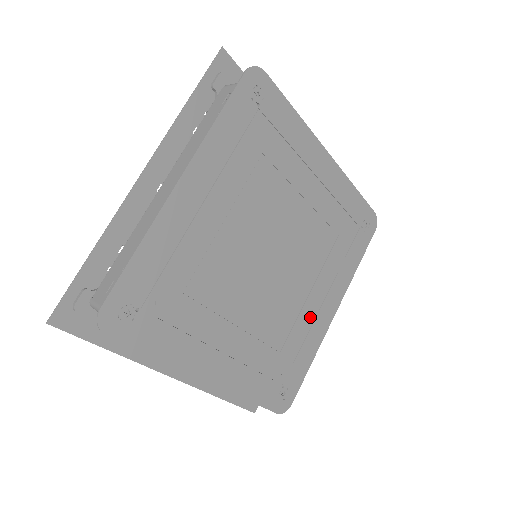
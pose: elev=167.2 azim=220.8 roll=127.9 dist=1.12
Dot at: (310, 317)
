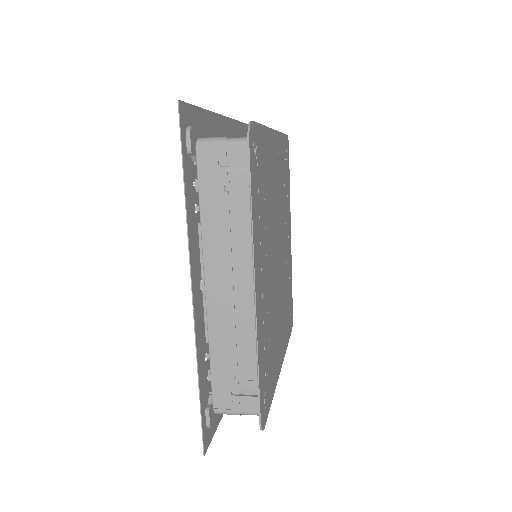
Dot at: (288, 258)
